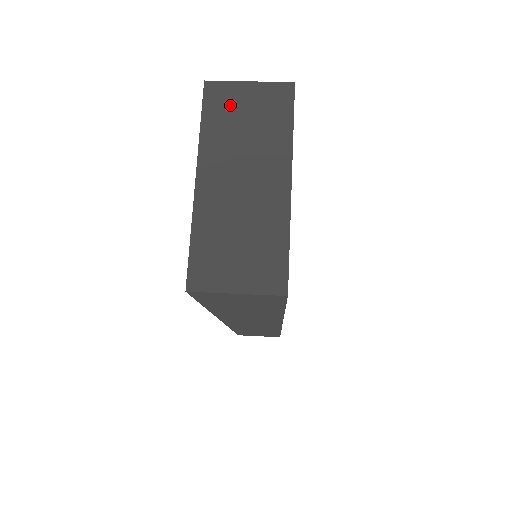
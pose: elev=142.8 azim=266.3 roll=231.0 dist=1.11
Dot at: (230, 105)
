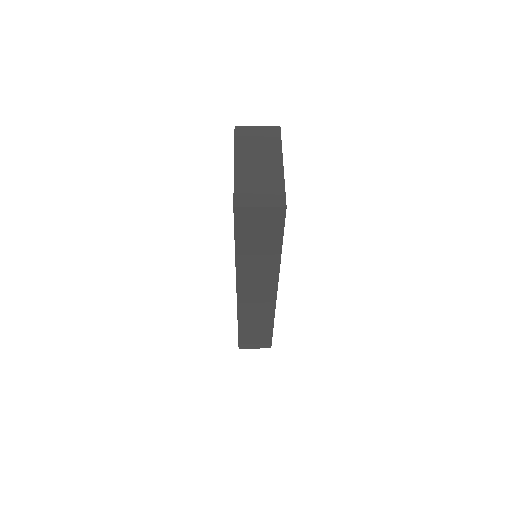
Dot at: (249, 135)
